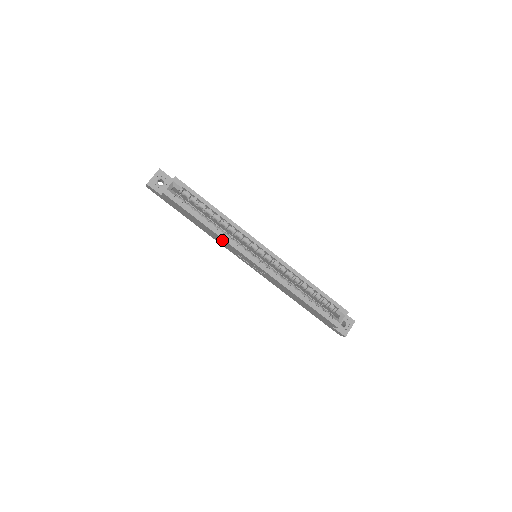
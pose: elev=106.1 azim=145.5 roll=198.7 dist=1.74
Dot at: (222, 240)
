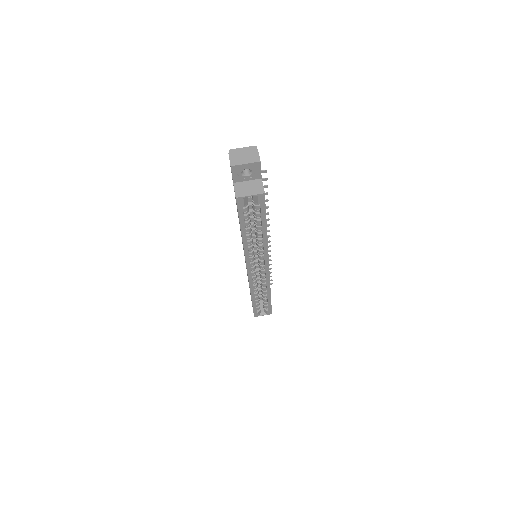
Dot at: occluded
